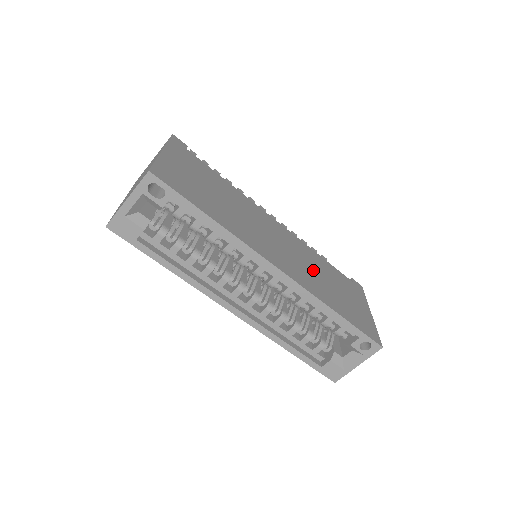
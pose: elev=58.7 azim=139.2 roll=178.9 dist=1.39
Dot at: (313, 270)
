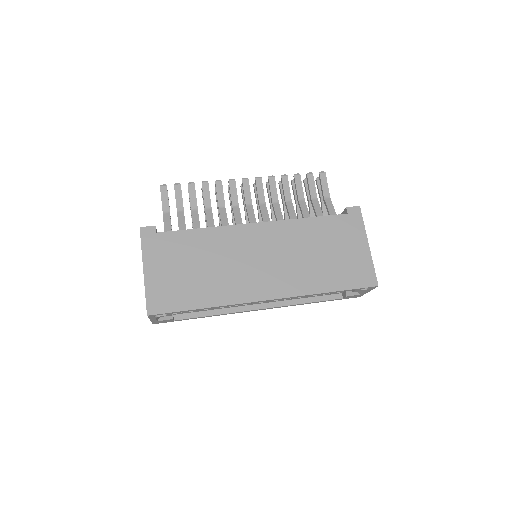
Dot at: (300, 256)
